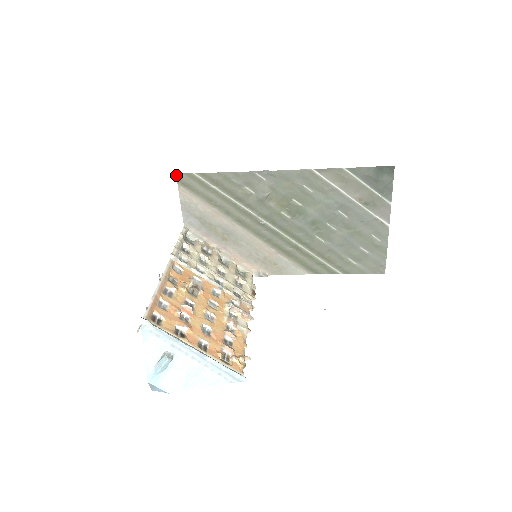
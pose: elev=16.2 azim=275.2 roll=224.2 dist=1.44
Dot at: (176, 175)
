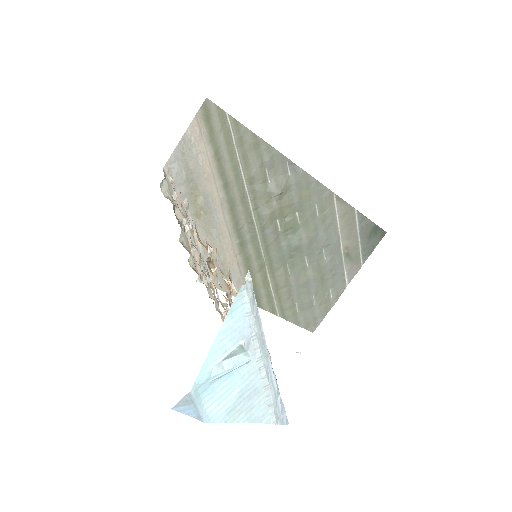
Dot at: (205, 99)
